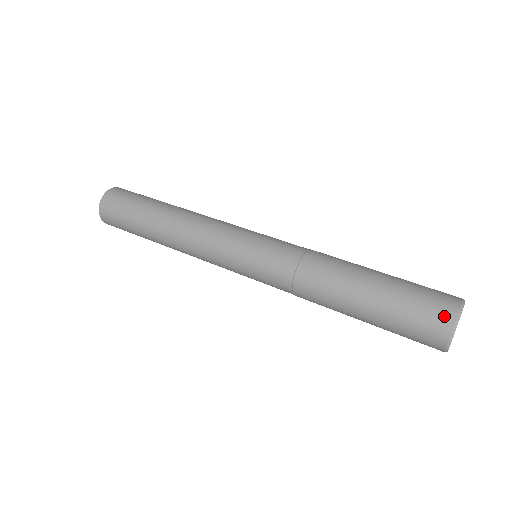
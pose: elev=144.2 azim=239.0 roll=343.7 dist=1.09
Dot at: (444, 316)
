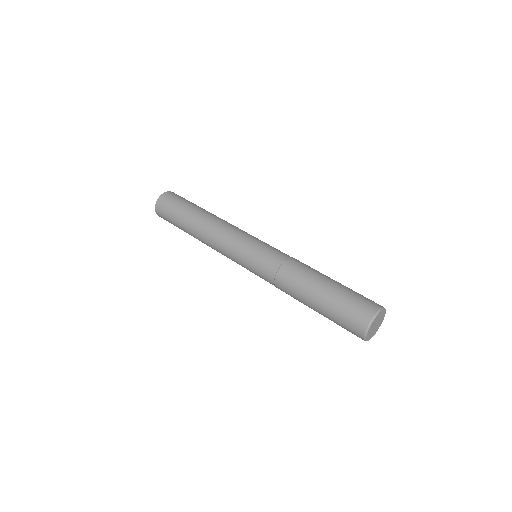
Dot at: (374, 305)
